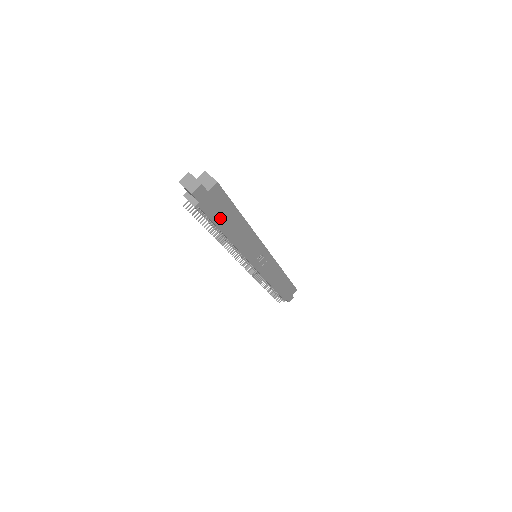
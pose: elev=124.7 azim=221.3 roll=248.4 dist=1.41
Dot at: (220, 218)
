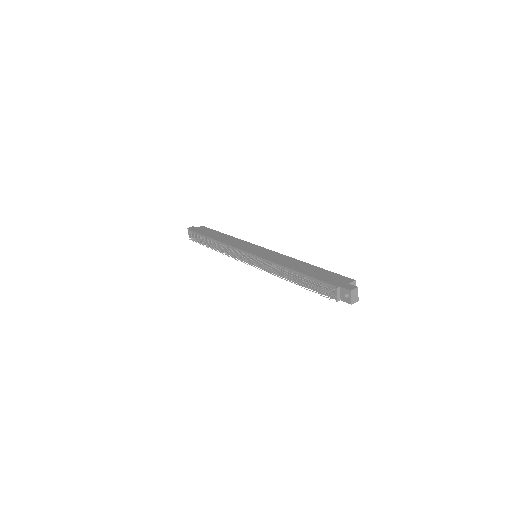
Dot at: occluded
